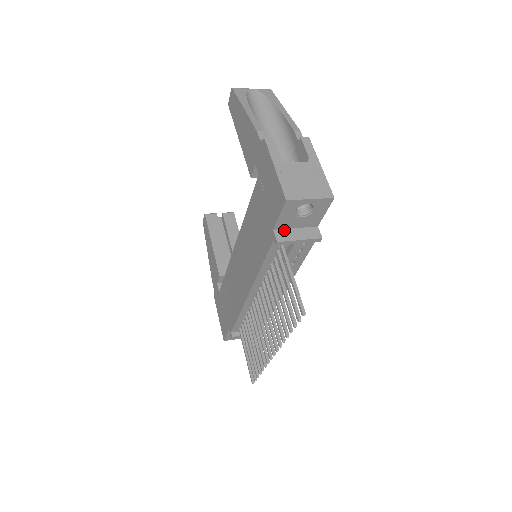
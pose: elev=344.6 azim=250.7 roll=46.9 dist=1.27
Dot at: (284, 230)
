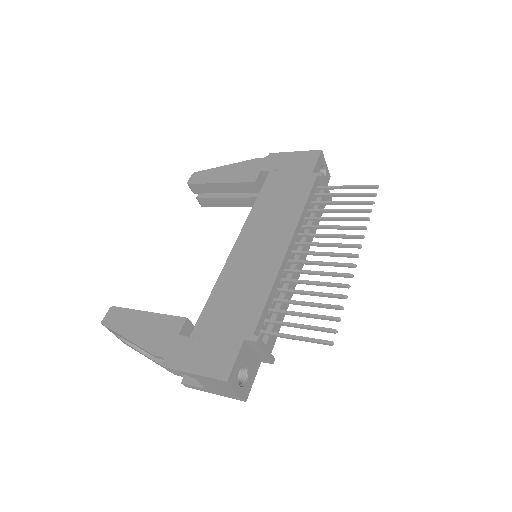
Dot at: occluded
